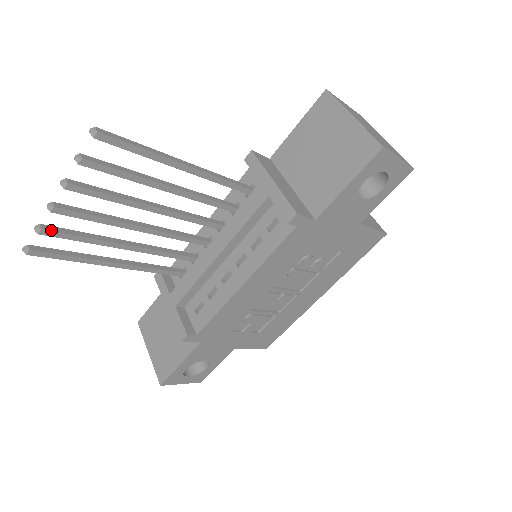
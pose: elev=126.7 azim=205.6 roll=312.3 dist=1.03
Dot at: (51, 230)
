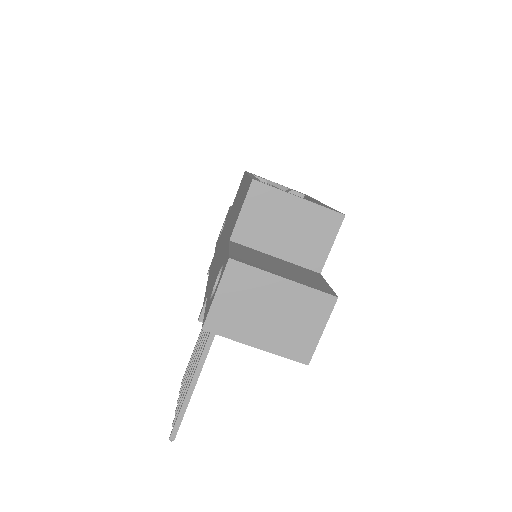
Dot at: occluded
